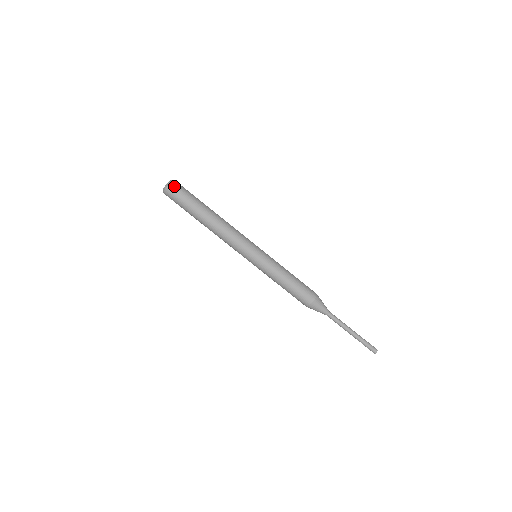
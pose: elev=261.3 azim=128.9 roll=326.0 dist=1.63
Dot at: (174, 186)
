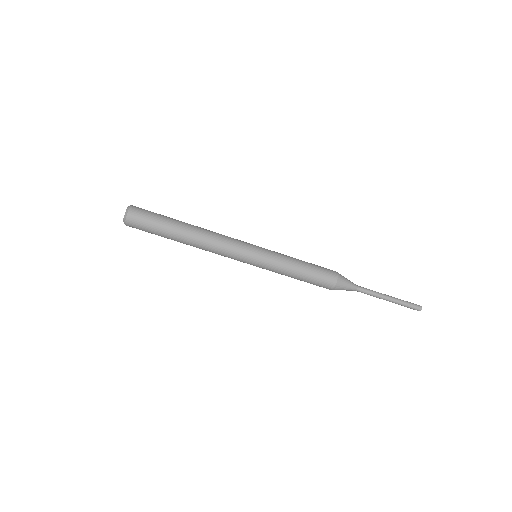
Dot at: (131, 223)
